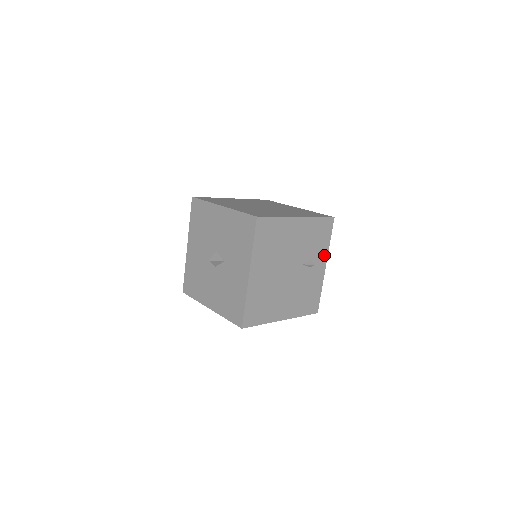
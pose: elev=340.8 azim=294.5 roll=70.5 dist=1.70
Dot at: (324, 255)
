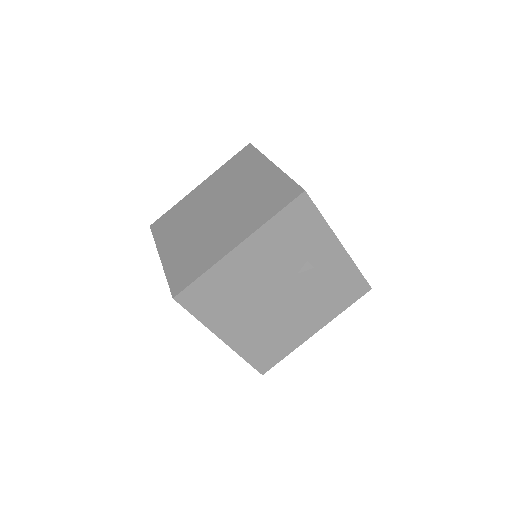
Dot at: (327, 238)
